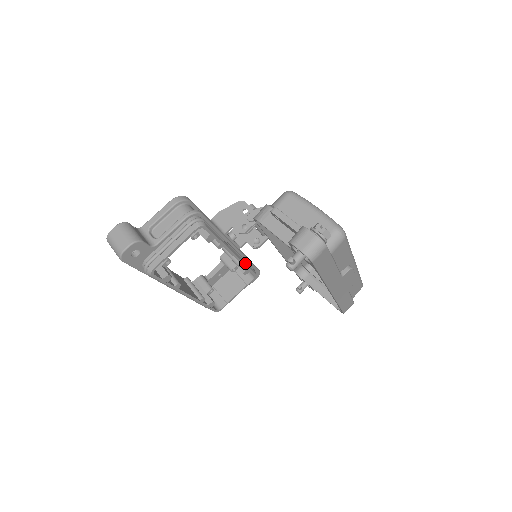
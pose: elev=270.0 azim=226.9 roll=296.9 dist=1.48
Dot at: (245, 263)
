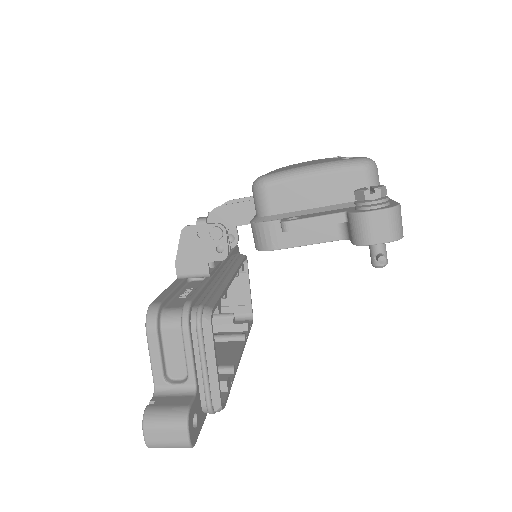
Dot at: (238, 265)
